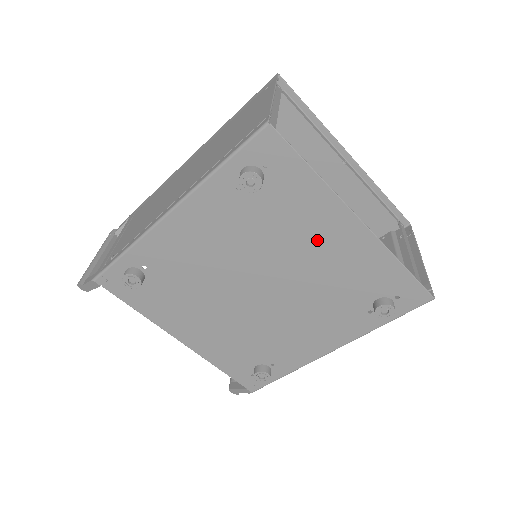
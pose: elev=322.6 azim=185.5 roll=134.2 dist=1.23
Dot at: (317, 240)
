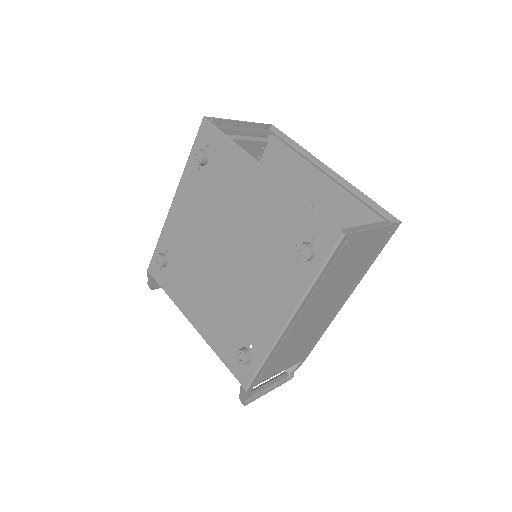
Dot at: (246, 196)
